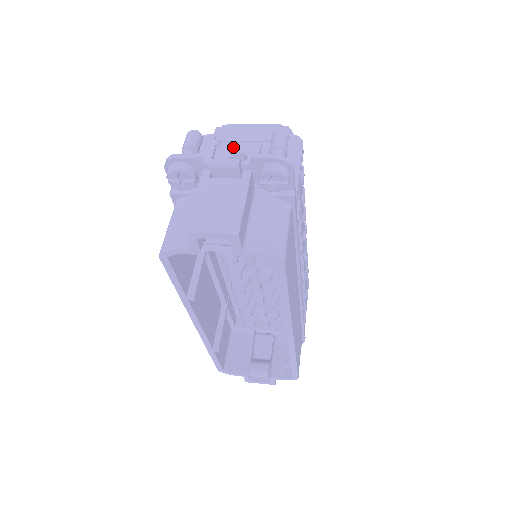
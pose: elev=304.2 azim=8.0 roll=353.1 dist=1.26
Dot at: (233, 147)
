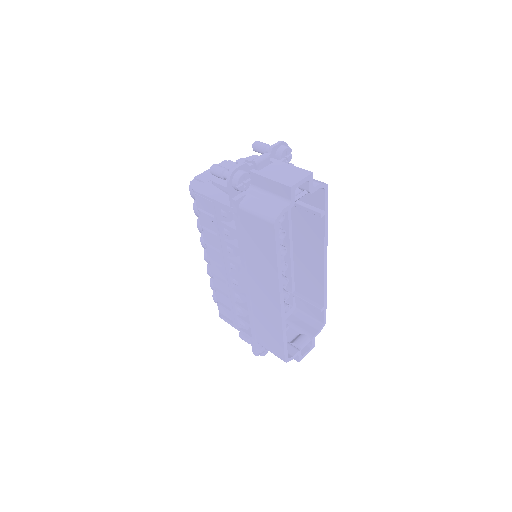
Dot at: occluded
